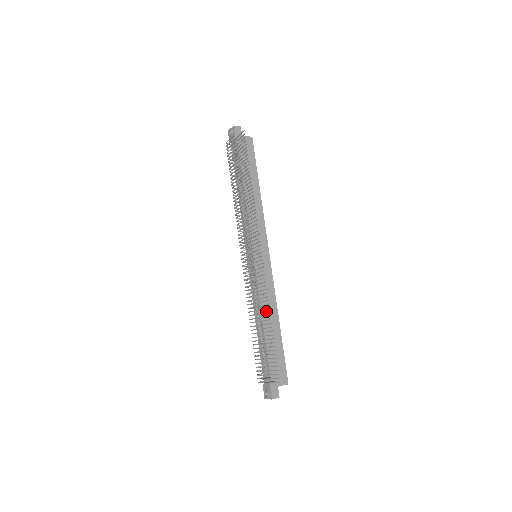
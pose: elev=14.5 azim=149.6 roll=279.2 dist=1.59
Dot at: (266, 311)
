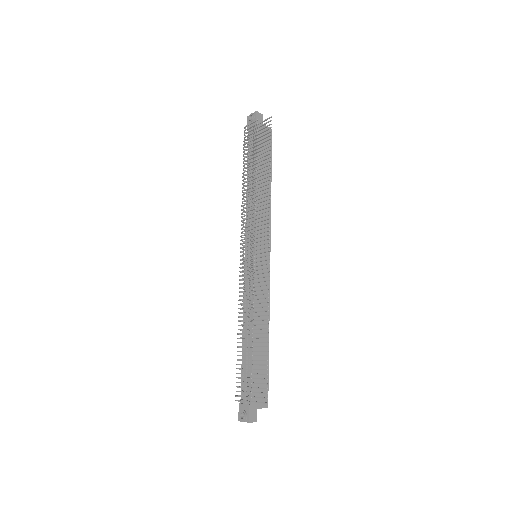
Dot at: (258, 319)
